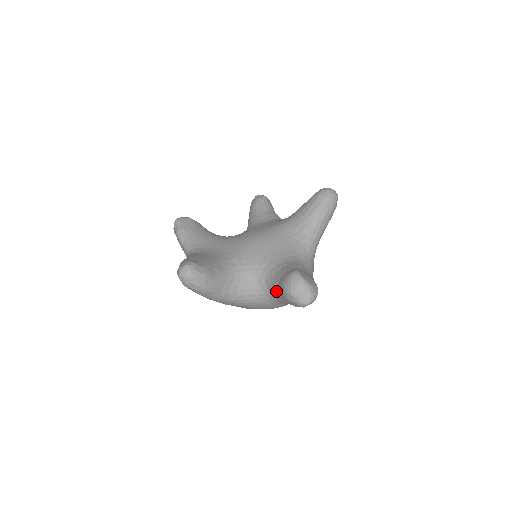
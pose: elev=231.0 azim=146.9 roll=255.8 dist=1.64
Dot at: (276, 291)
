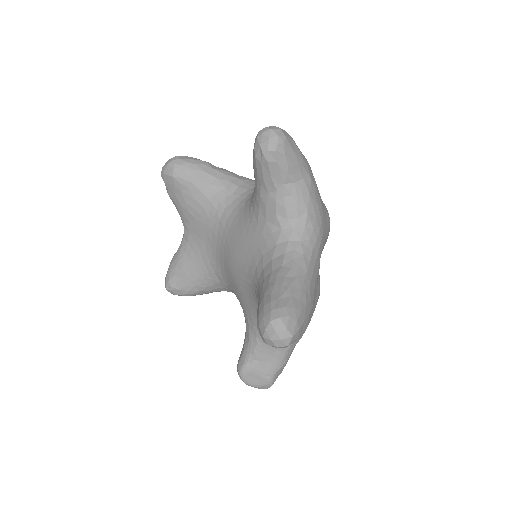
Dot at: occluded
